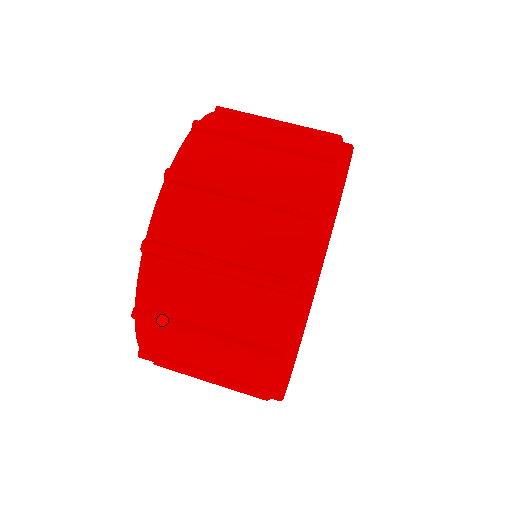
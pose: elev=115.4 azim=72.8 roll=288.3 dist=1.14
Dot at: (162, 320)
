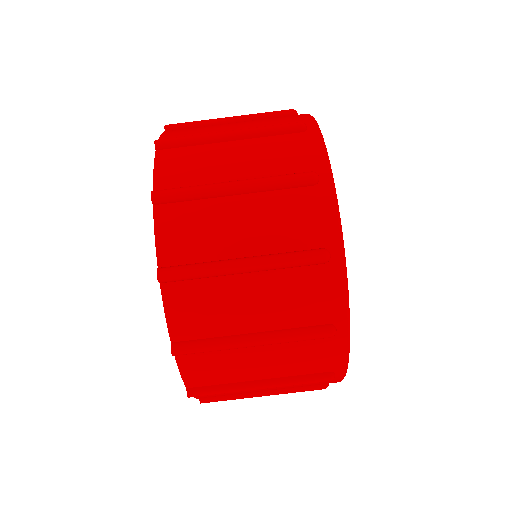
Dot at: (205, 344)
